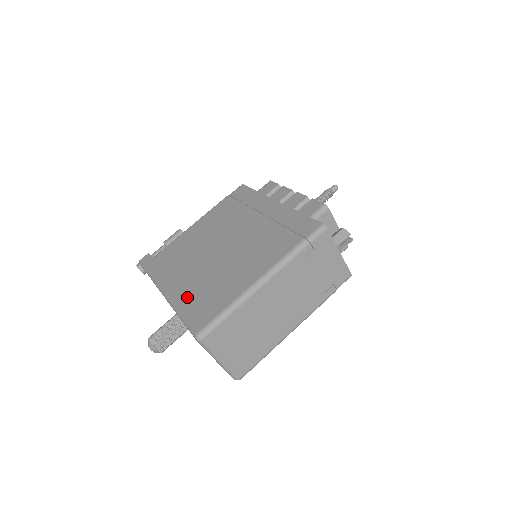
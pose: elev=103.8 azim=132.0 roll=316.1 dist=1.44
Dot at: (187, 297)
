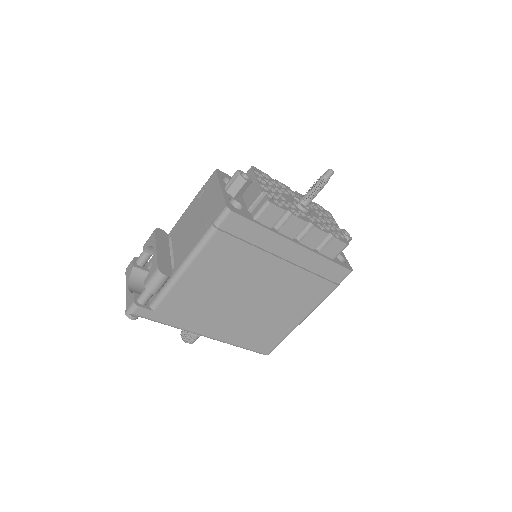
Dot at: (240, 338)
